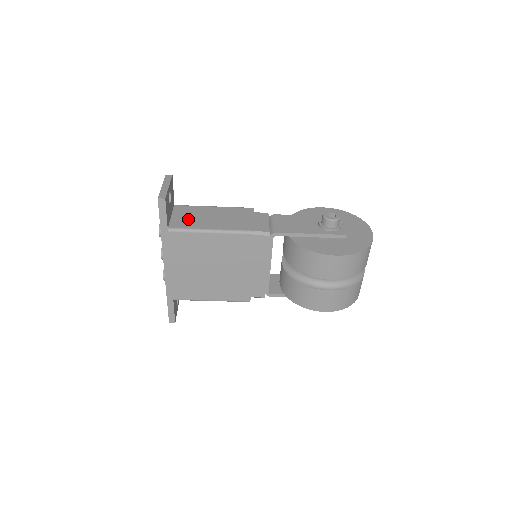
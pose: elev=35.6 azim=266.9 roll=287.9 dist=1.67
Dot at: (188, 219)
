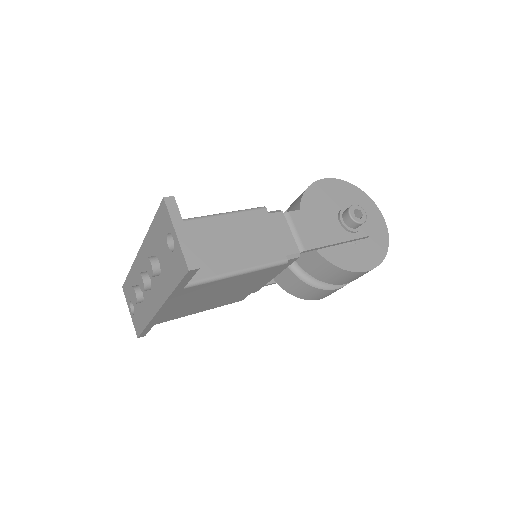
Dot at: (199, 256)
